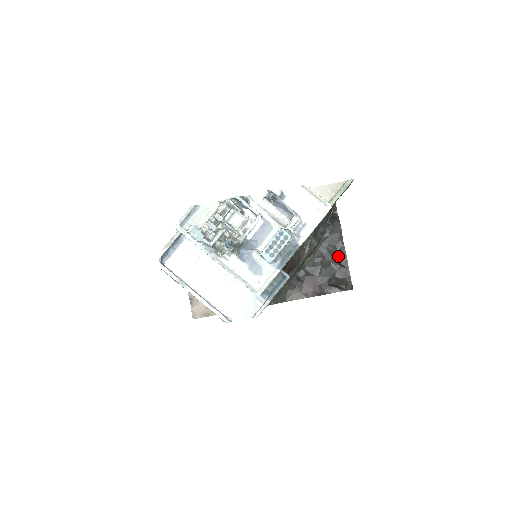
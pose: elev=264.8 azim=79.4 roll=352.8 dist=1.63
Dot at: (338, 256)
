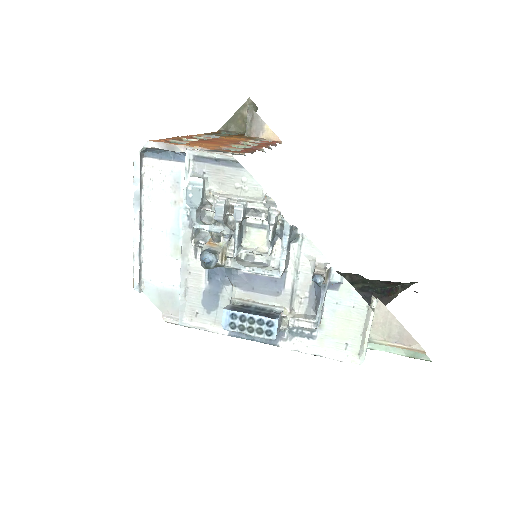
Dot at: occluded
